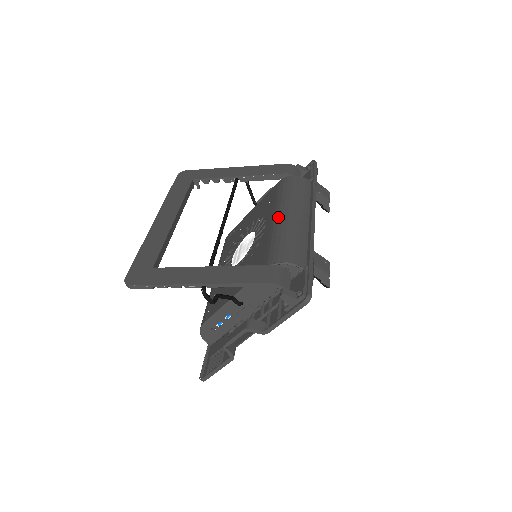
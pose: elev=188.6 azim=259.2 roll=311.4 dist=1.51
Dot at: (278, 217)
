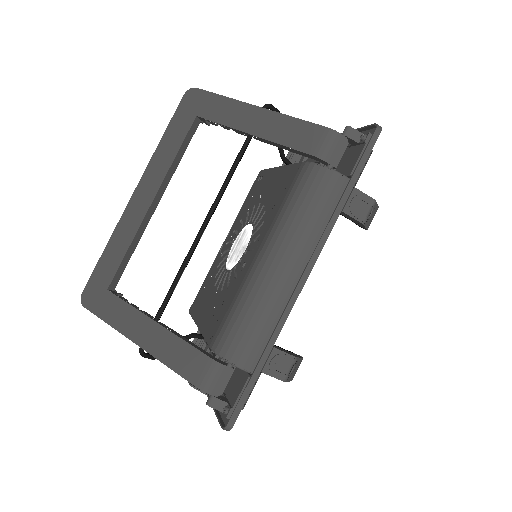
Dot at: (260, 260)
